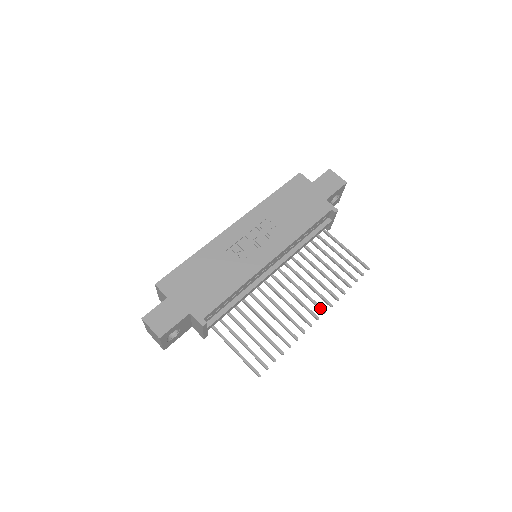
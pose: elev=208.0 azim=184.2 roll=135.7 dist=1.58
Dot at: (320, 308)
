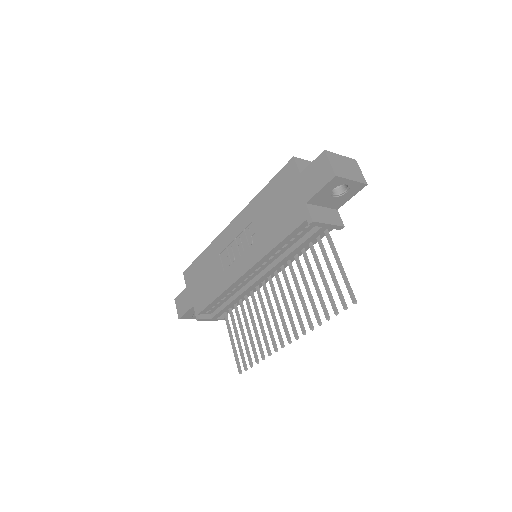
Dot at: (293, 332)
